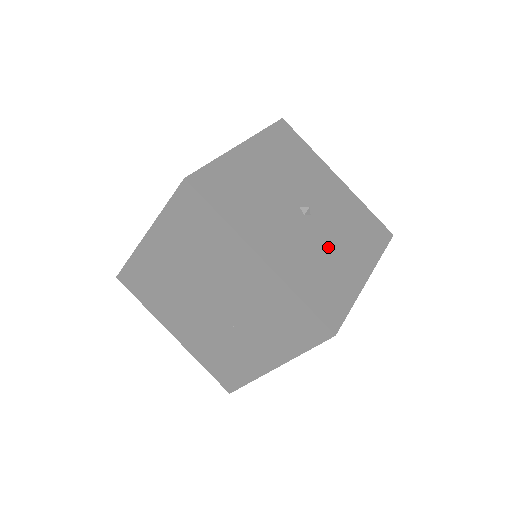
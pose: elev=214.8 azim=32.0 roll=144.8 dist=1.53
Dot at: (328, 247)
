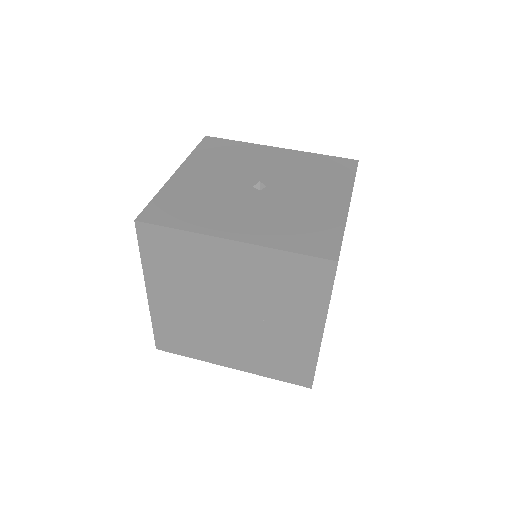
Dot at: (296, 201)
